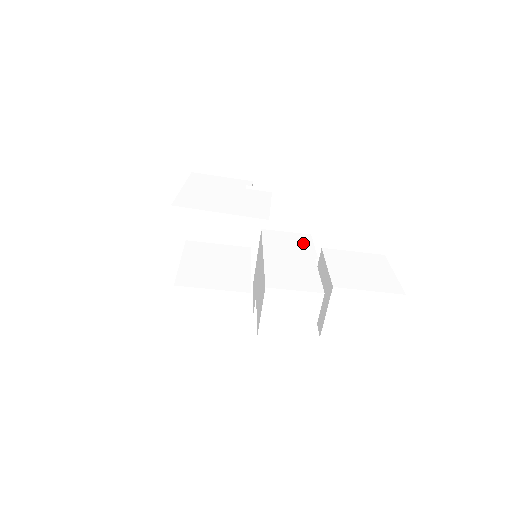
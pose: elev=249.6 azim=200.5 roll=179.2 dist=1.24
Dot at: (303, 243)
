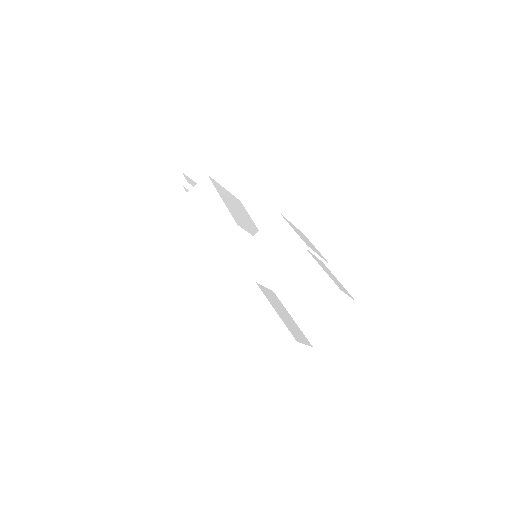
Dot at: (282, 233)
